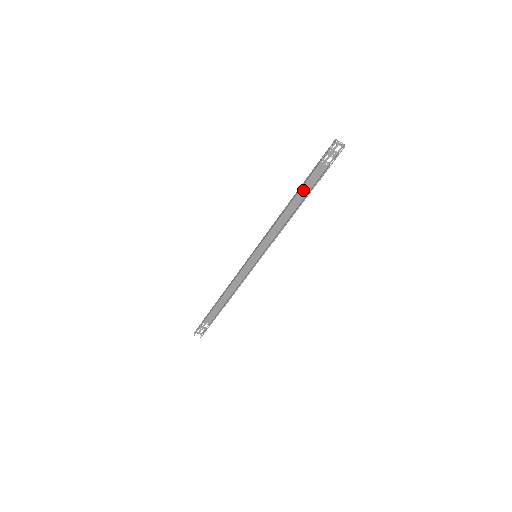
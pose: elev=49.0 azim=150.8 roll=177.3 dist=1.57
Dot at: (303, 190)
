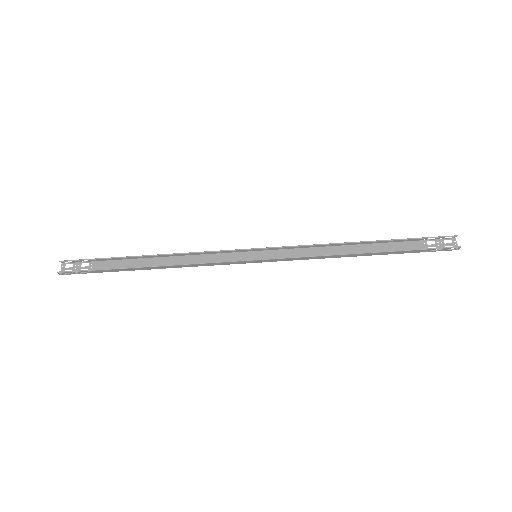
Dot at: (379, 248)
